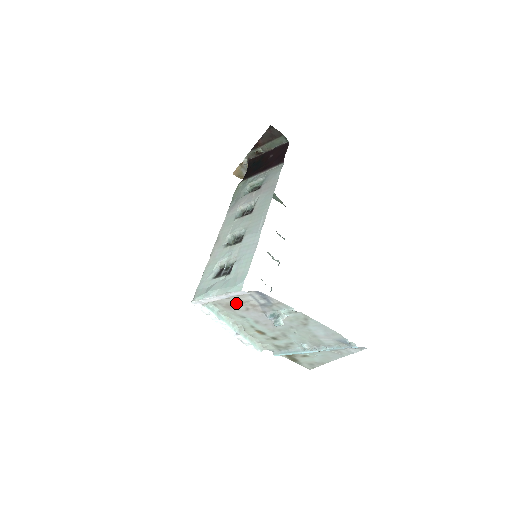
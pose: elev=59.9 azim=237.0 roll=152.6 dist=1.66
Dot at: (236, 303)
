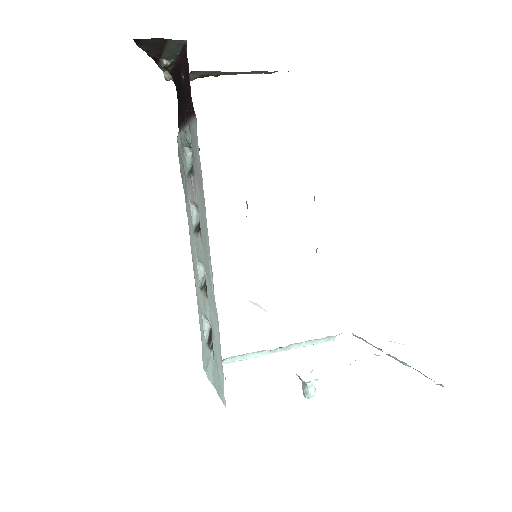
Dot at: occluded
